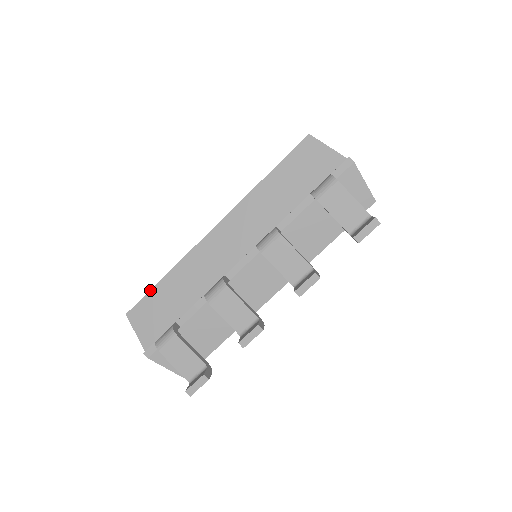
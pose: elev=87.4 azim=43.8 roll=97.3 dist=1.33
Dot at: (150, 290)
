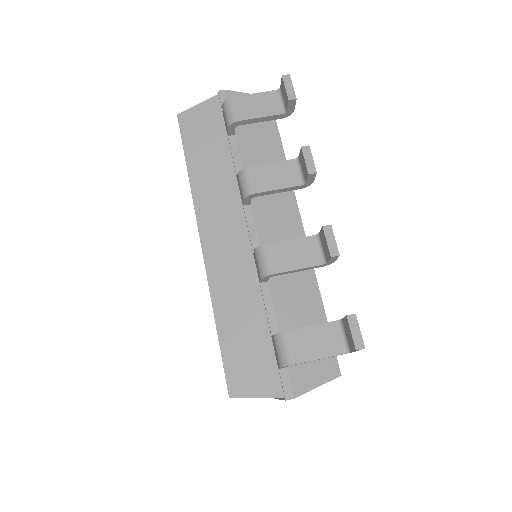
Dot at: (220, 349)
